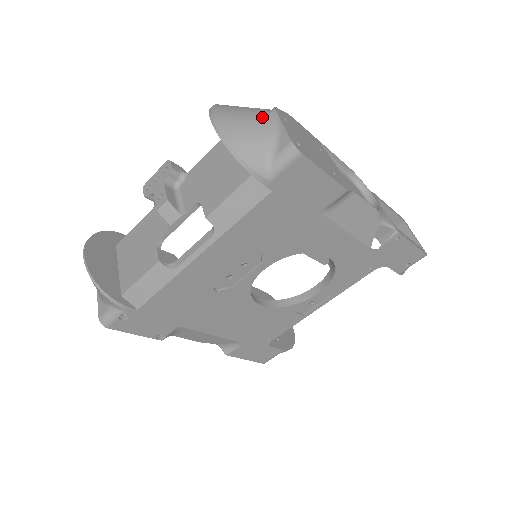
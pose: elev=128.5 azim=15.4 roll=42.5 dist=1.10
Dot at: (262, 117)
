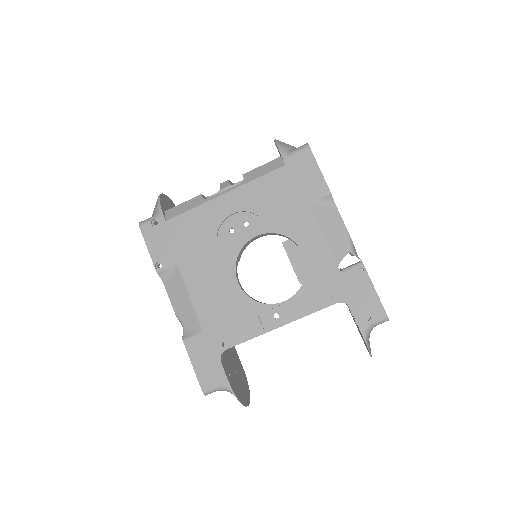
Dot at: occluded
